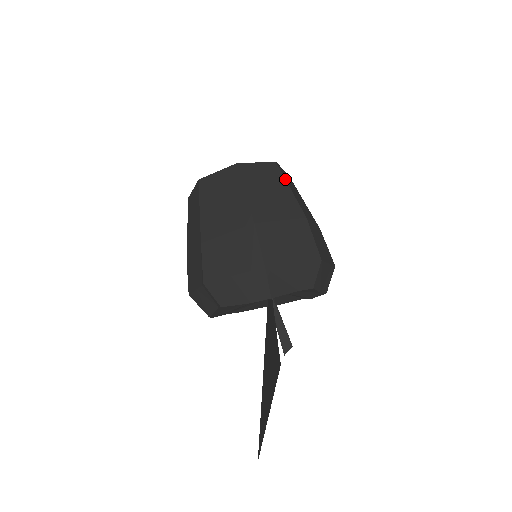
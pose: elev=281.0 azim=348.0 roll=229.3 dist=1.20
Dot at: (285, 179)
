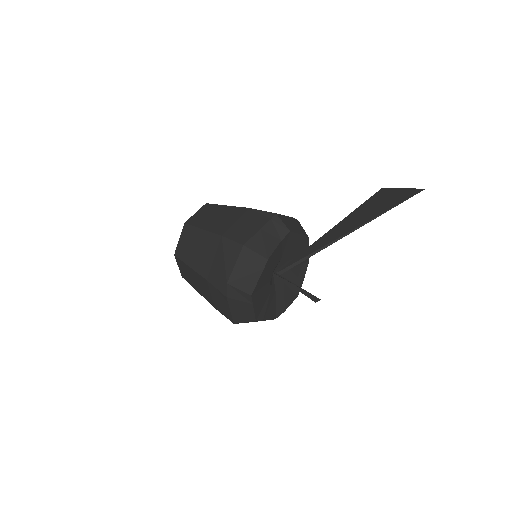
Dot at: occluded
